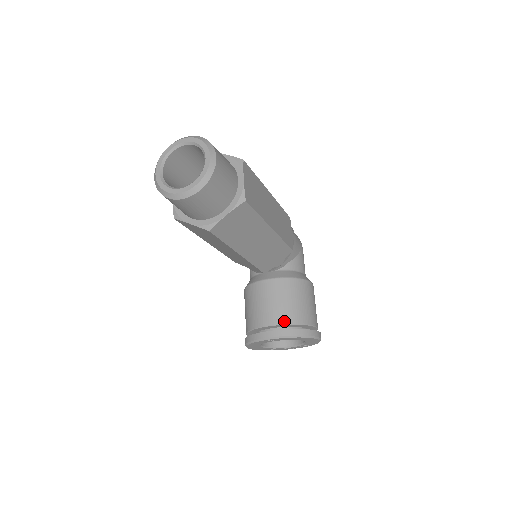
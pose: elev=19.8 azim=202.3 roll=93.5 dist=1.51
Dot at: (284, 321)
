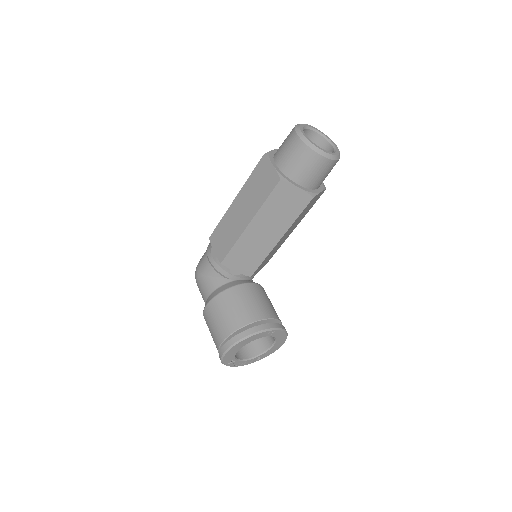
Dot at: (276, 317)
